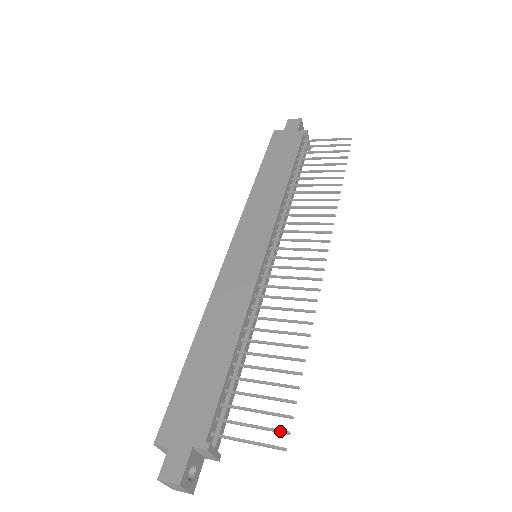
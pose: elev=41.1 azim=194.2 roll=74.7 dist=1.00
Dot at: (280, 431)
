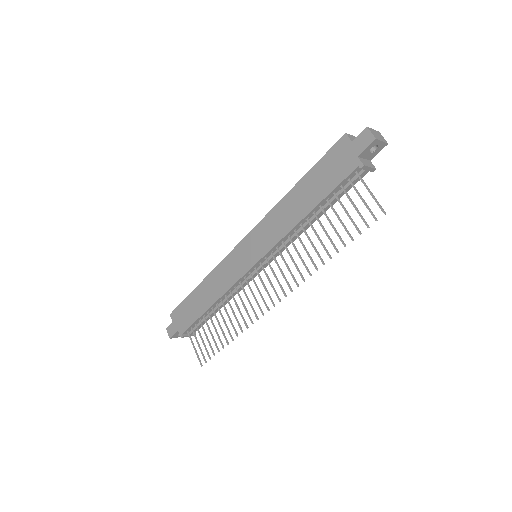
Dot at: (204, 359)
